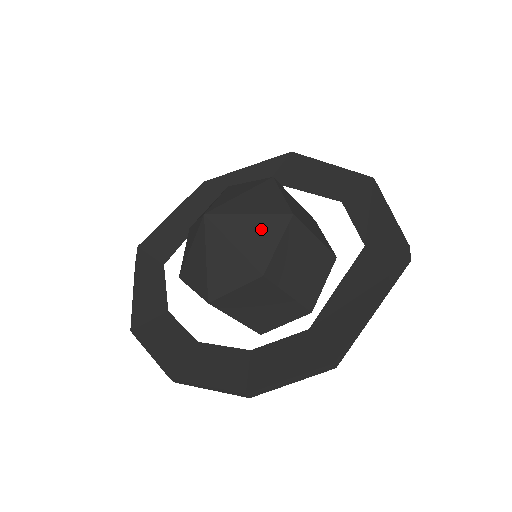
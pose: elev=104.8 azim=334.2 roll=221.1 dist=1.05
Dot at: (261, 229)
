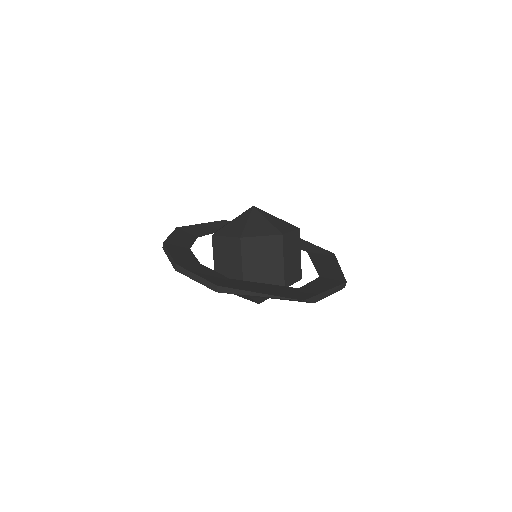
Dot at: (264, 227)
